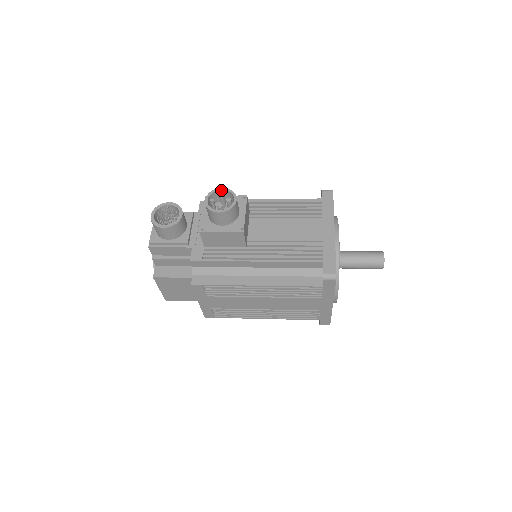
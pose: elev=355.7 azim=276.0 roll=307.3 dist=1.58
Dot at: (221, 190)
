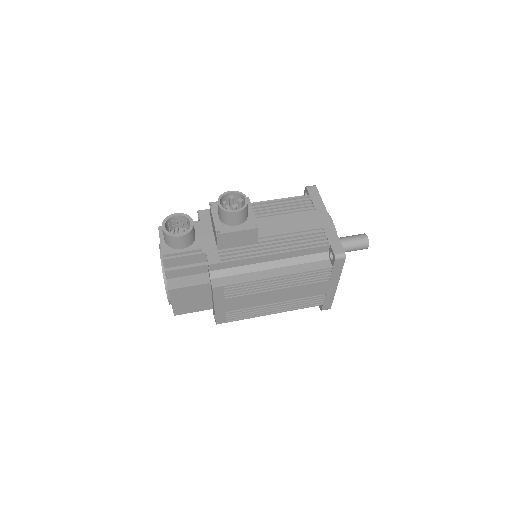
Dot at: (229, 193)
